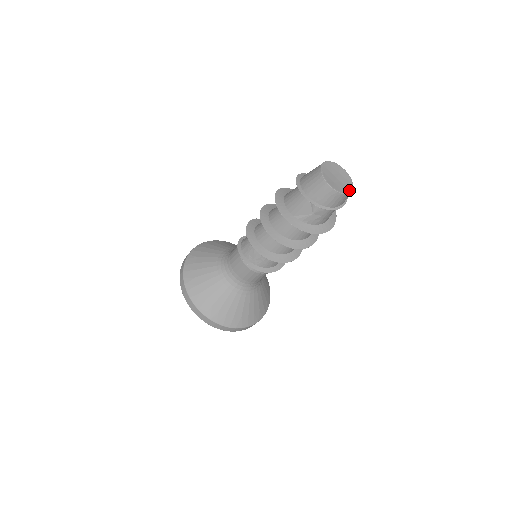
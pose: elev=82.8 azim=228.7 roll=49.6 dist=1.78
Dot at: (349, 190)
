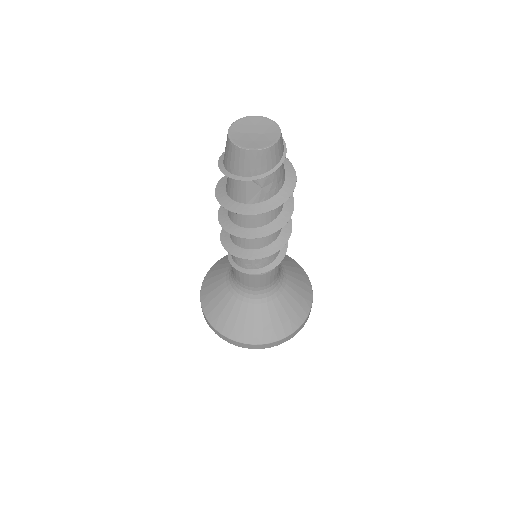
Dot at: (276, 135)
